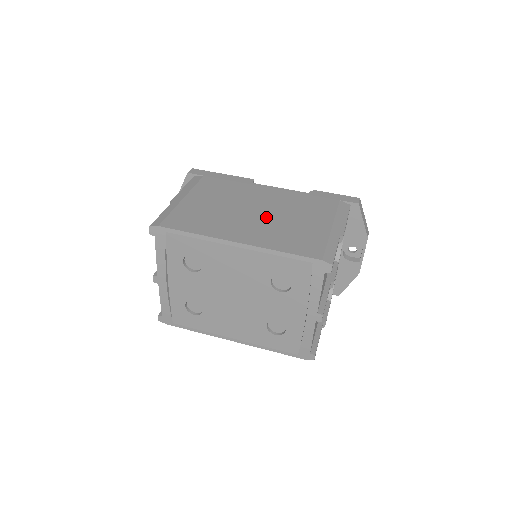
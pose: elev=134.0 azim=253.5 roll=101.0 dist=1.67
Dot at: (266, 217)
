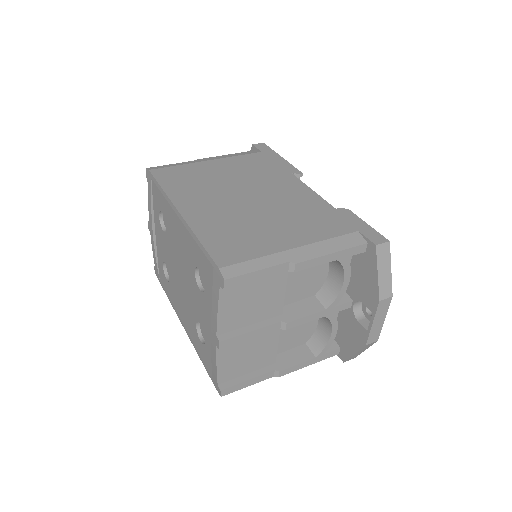
Dot at: (246, 206)
